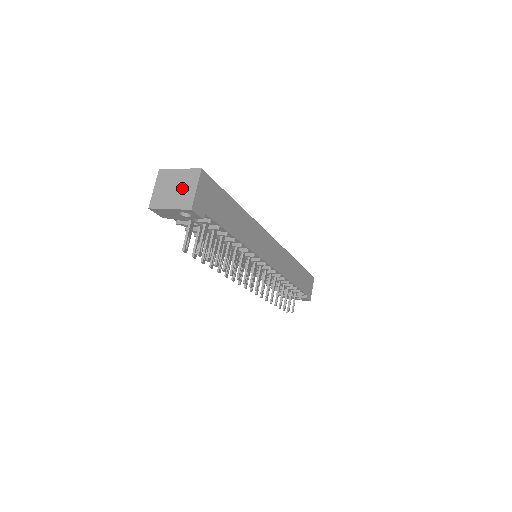
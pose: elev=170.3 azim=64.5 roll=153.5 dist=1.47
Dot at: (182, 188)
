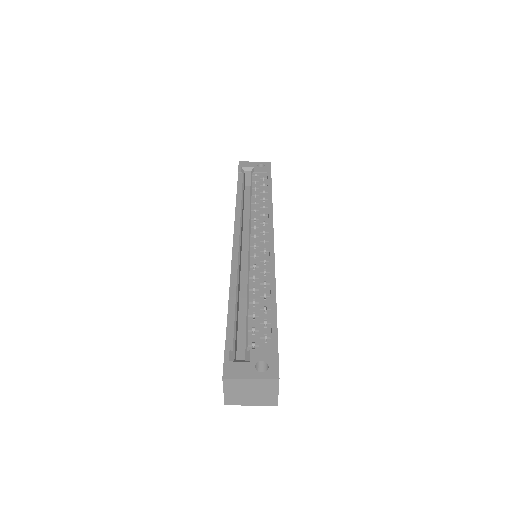
Dot at: (261, 393)
